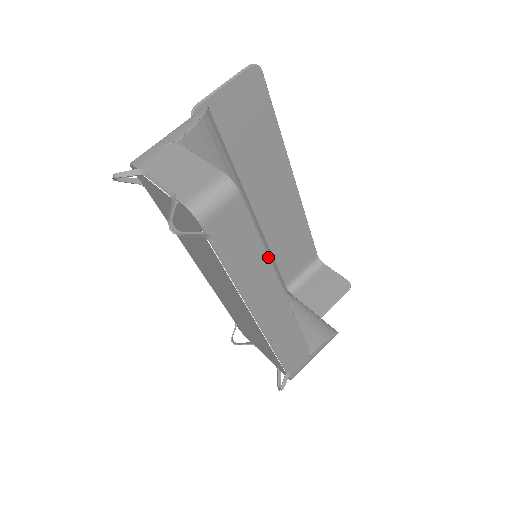
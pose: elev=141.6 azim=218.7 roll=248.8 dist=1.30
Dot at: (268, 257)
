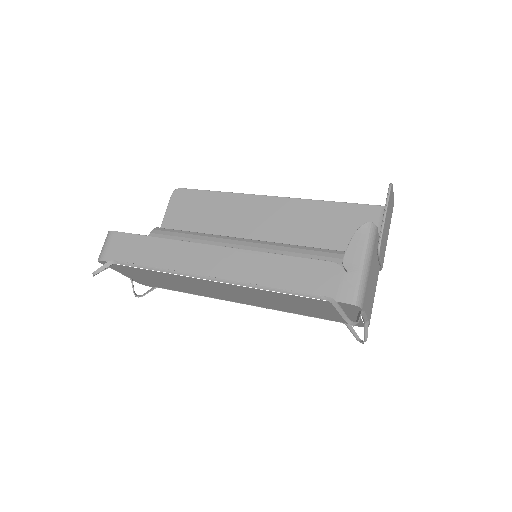
Dot at: (169, 239)
